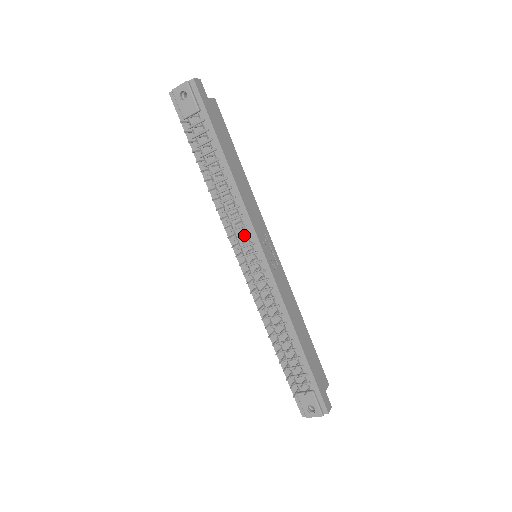
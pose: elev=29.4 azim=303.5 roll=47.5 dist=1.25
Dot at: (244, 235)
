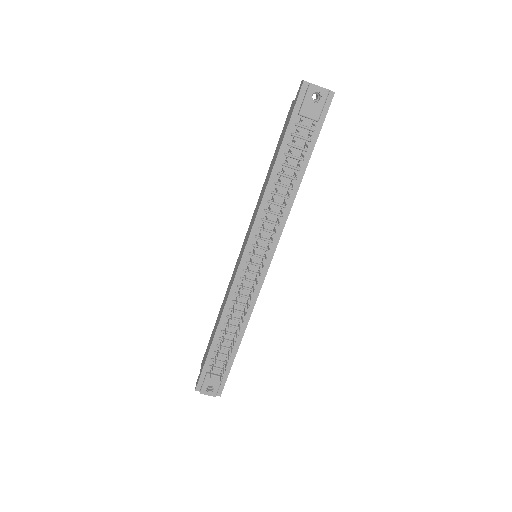
Dot at: (268, 240)
